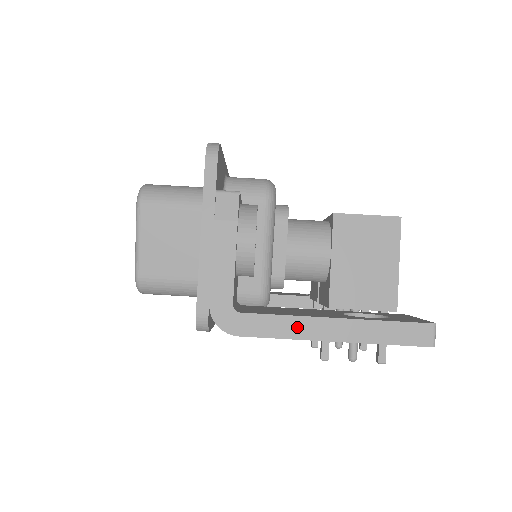
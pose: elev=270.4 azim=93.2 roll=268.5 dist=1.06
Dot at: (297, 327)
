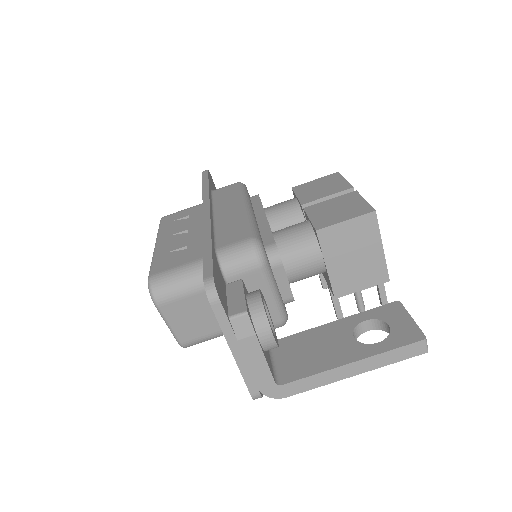
Dot at: (326, 378)
